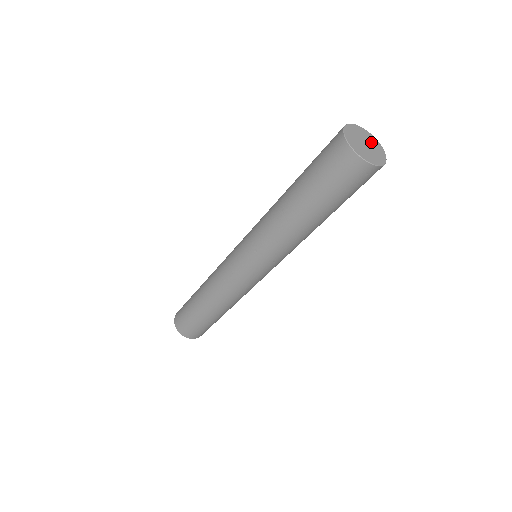
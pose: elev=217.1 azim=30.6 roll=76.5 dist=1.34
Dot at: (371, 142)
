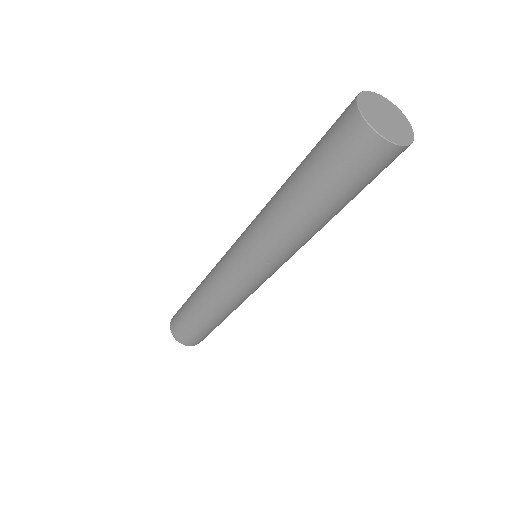
Dot at: (385, 107)
